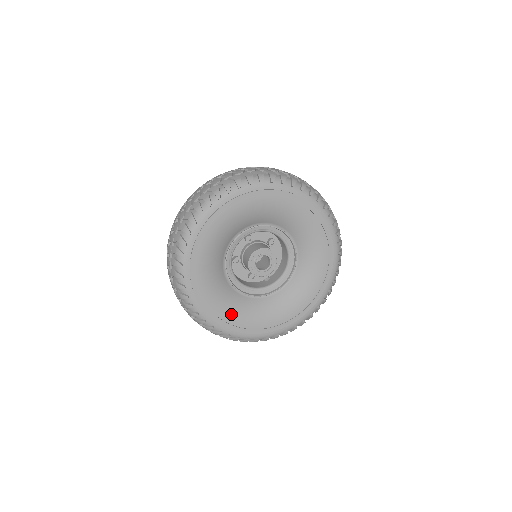
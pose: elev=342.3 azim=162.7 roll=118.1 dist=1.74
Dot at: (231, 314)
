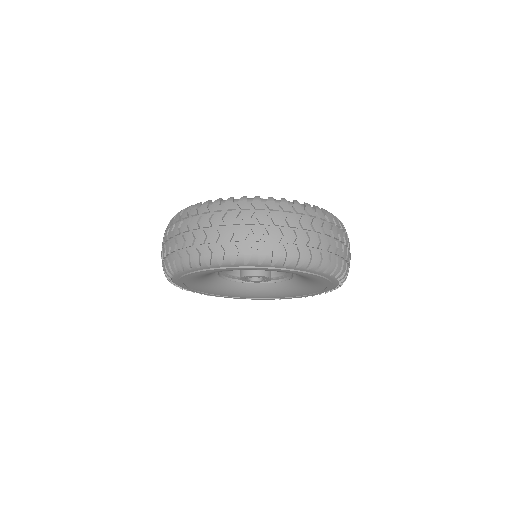
Dot at: (195, 284)
